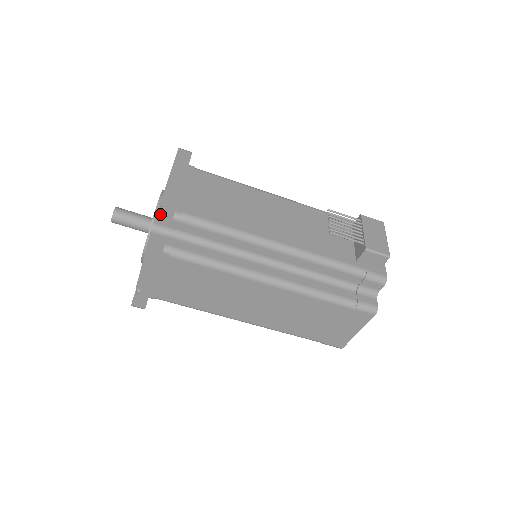
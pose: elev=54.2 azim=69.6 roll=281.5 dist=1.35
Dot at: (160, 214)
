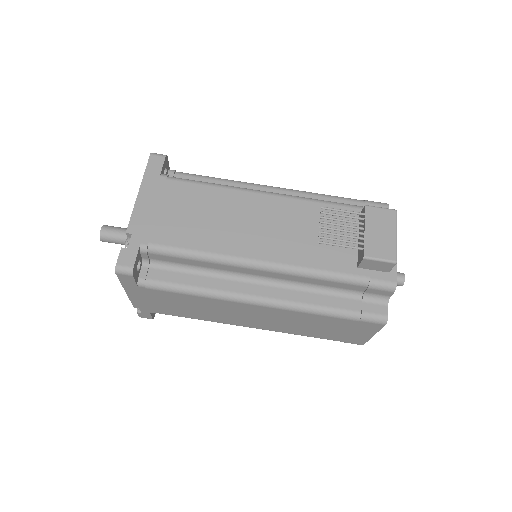
Dot at: (124, 251)
